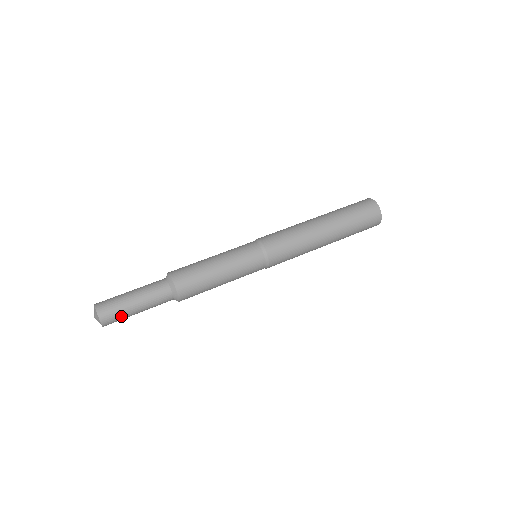
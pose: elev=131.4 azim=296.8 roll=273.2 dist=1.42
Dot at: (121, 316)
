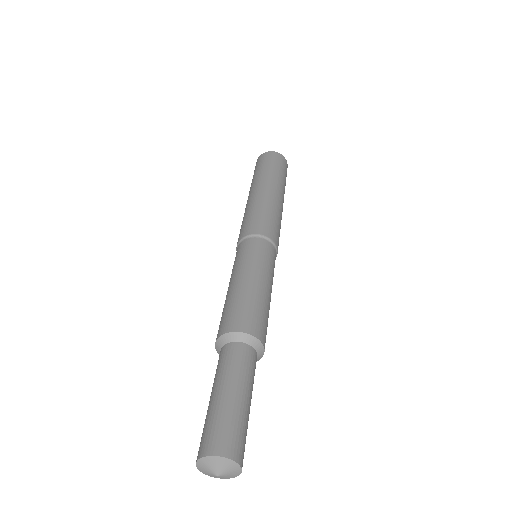
Dot at: occluded
